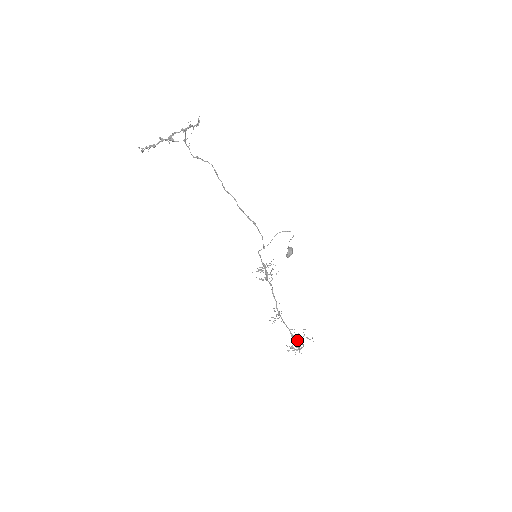
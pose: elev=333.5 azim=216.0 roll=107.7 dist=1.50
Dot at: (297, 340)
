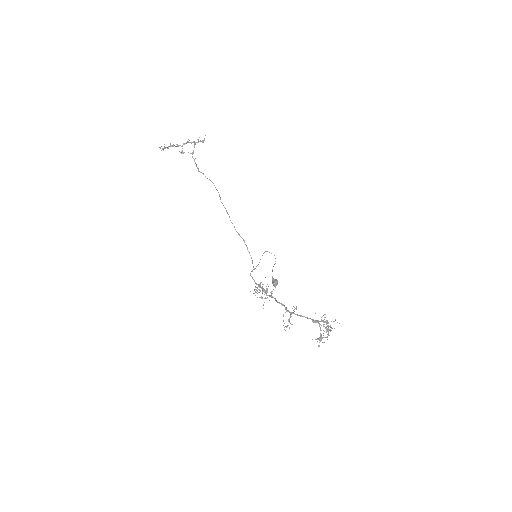
Dot at: (324, 321)
